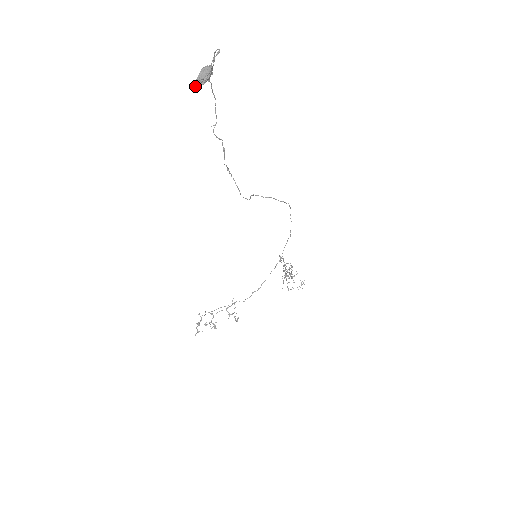
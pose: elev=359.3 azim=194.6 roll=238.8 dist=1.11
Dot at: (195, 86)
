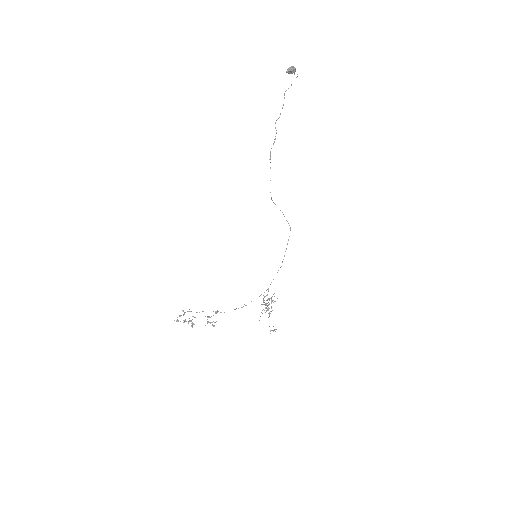
Dot at: (287, 70)
